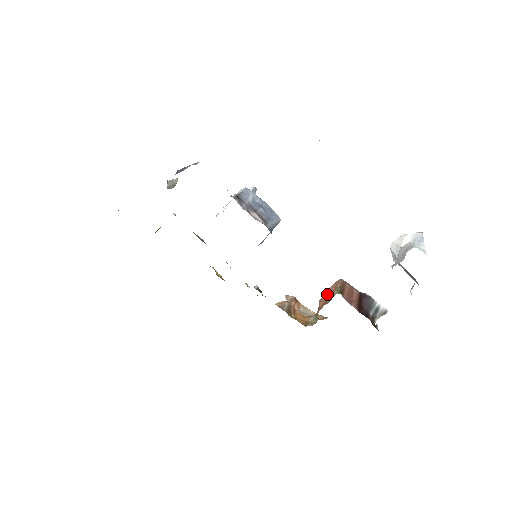
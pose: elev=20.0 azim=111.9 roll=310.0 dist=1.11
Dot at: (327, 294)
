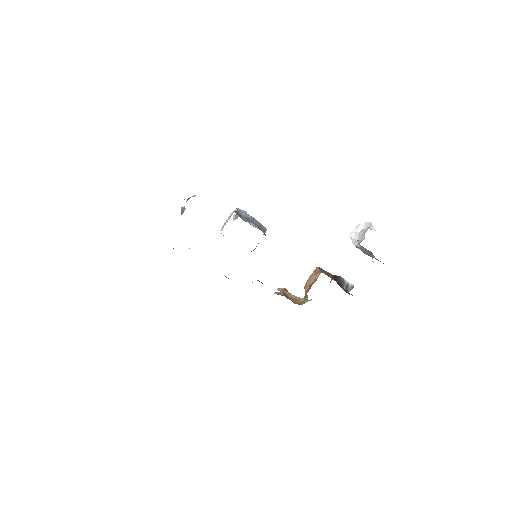
Dot at: (310, 280)
